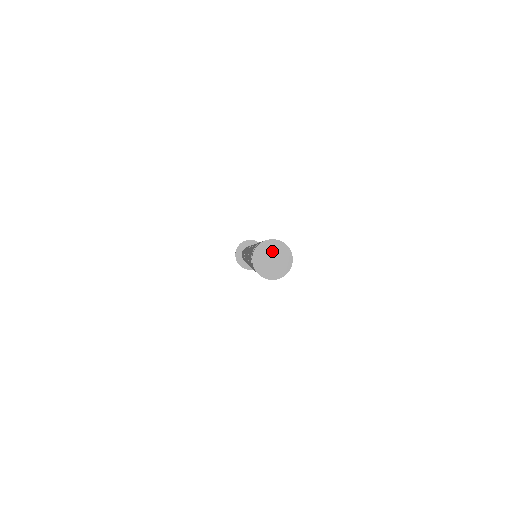
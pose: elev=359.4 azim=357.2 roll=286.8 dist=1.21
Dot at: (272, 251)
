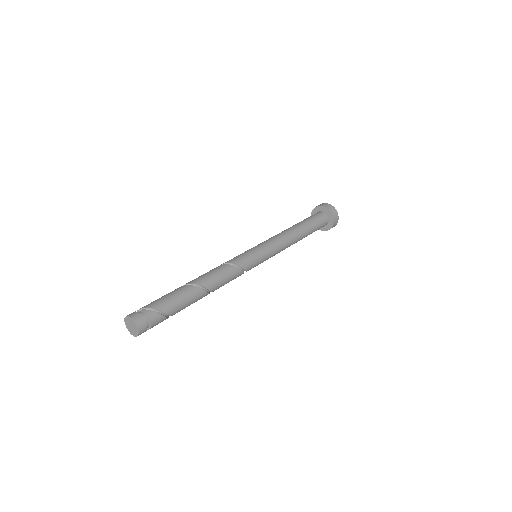
Dot at: (133, 325)
